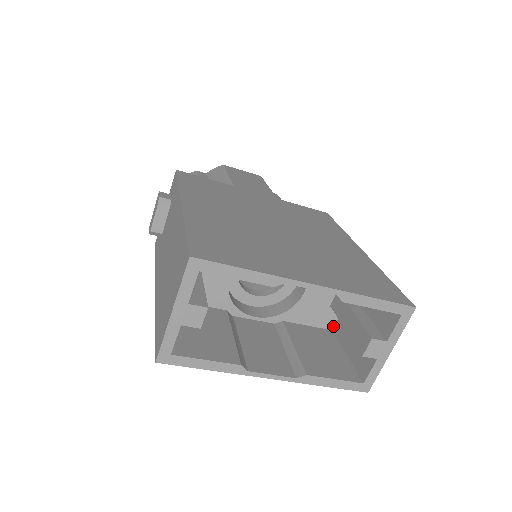
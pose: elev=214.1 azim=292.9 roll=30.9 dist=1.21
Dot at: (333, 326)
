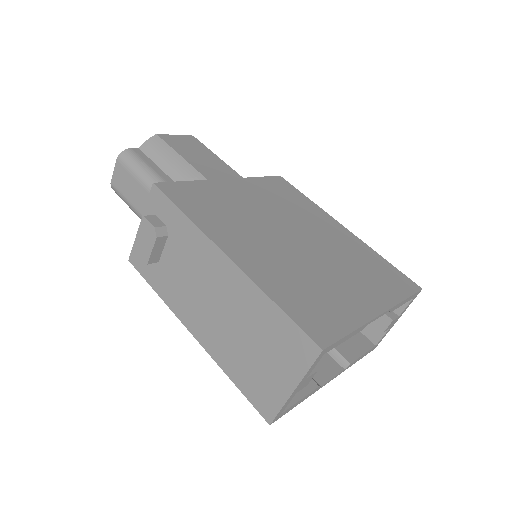
Dot at: occluded
